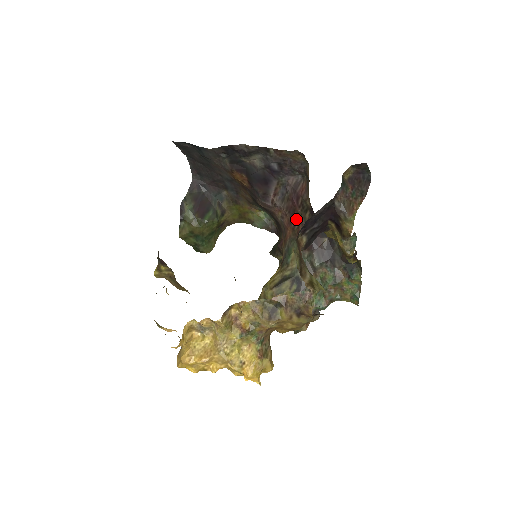
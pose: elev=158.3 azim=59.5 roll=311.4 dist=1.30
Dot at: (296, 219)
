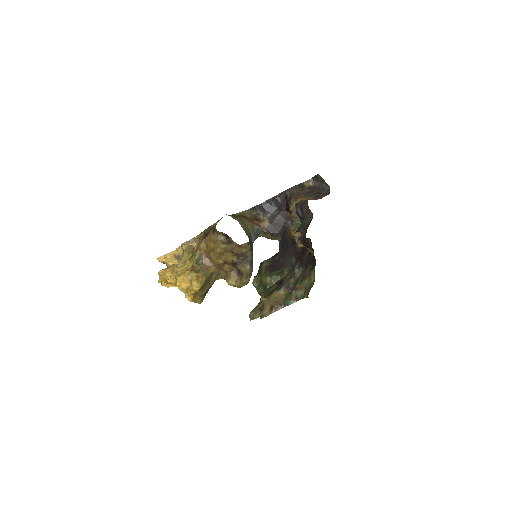
Dot at: occluded
